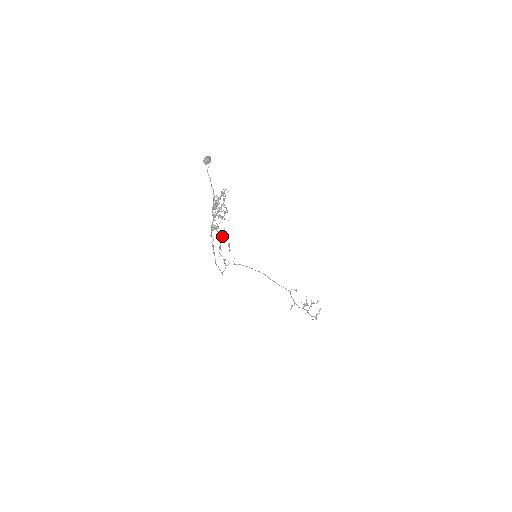
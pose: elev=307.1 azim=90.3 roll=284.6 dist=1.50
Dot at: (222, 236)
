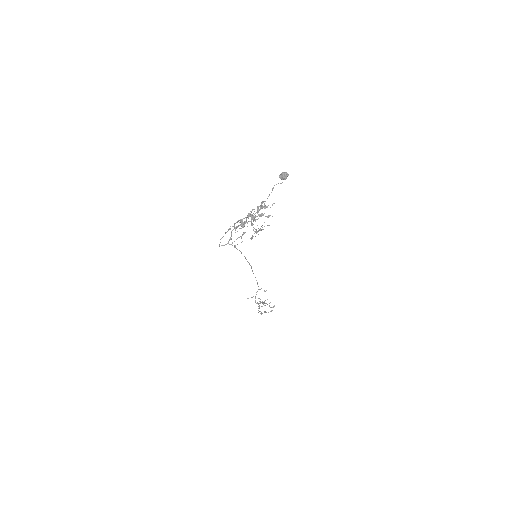
Dot at: (245, 223)
